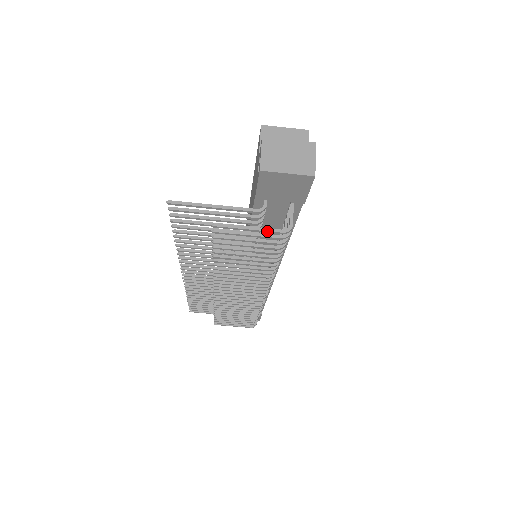
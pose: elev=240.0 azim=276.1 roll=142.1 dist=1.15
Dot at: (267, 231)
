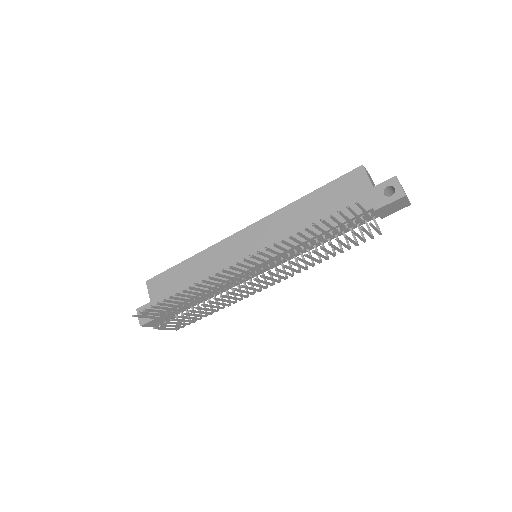
Dot at: (379, 232)
